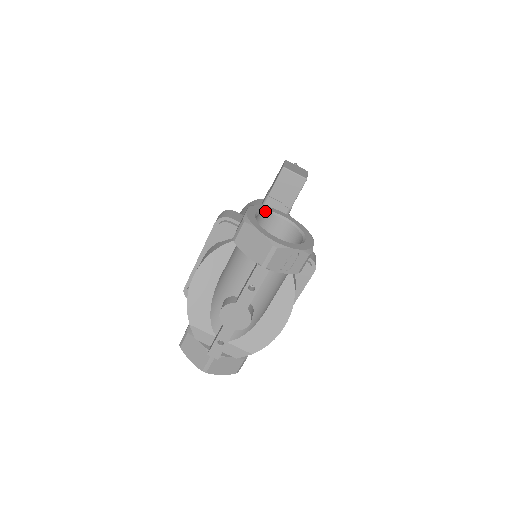
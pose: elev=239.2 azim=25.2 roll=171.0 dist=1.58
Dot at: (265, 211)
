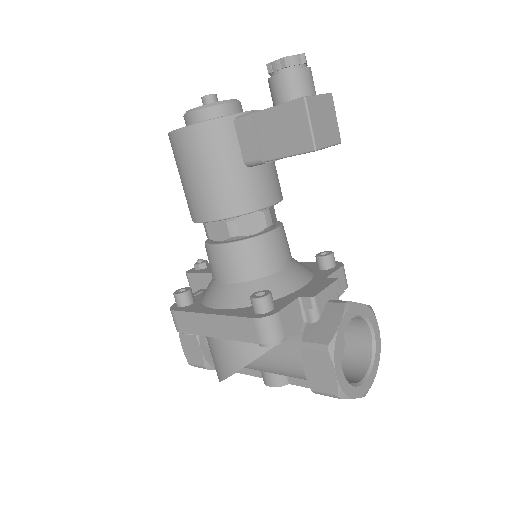
Dot at: occluded
